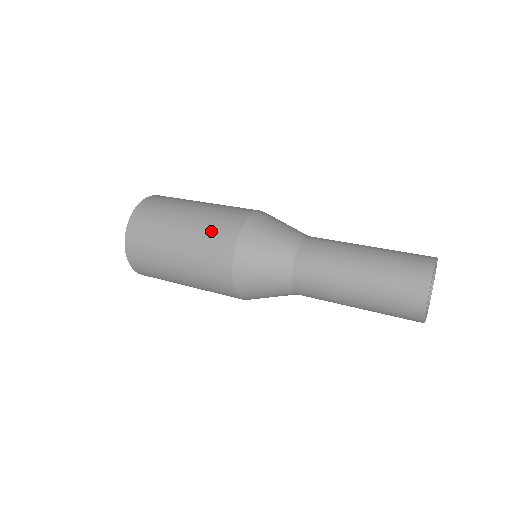
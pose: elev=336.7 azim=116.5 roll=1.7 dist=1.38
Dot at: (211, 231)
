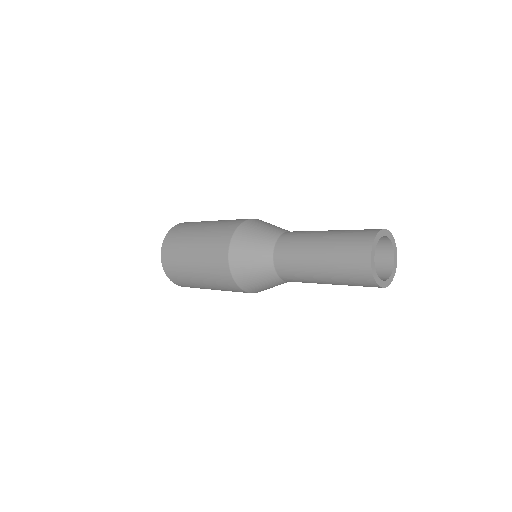
Dot at: (222, 225)
